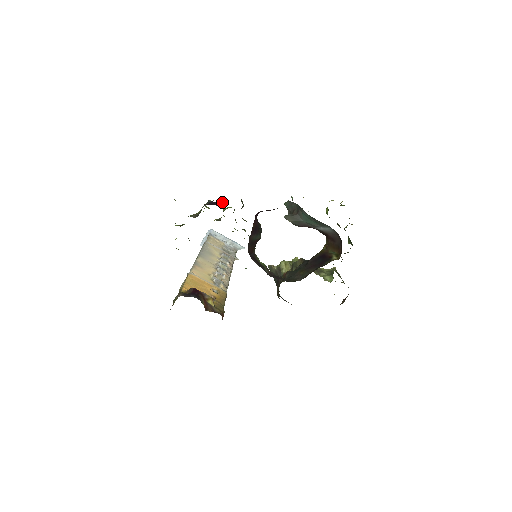
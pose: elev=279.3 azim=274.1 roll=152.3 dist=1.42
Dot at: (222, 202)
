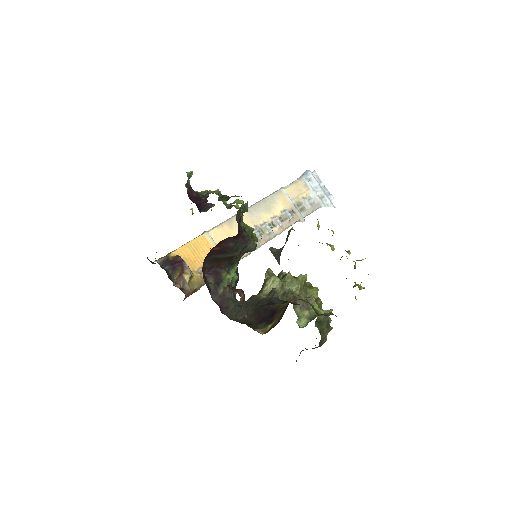
Dot at: occluded
